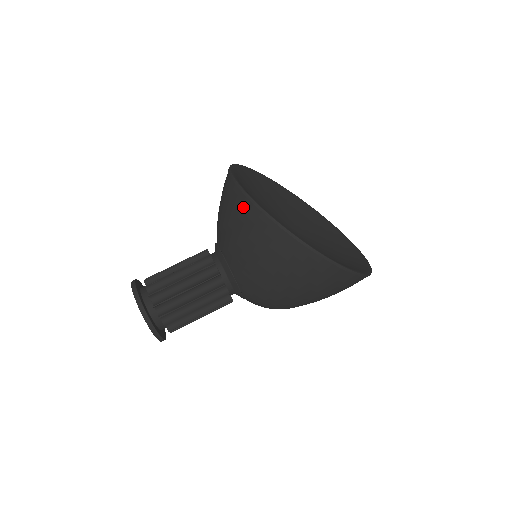
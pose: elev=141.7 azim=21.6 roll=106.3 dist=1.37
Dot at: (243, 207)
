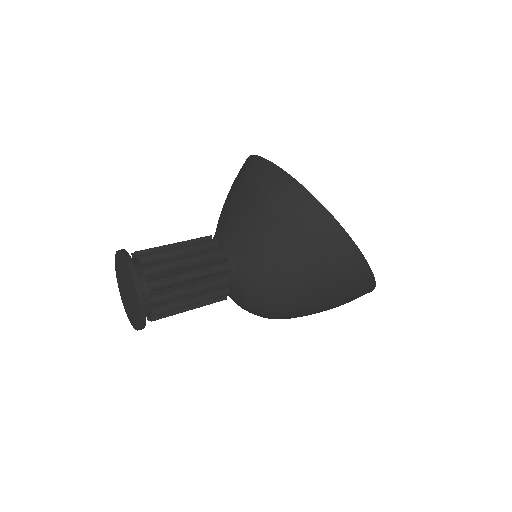
Dot at: (278, 184)
